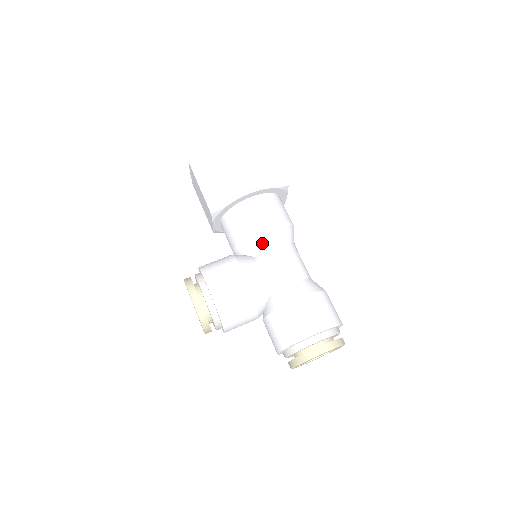
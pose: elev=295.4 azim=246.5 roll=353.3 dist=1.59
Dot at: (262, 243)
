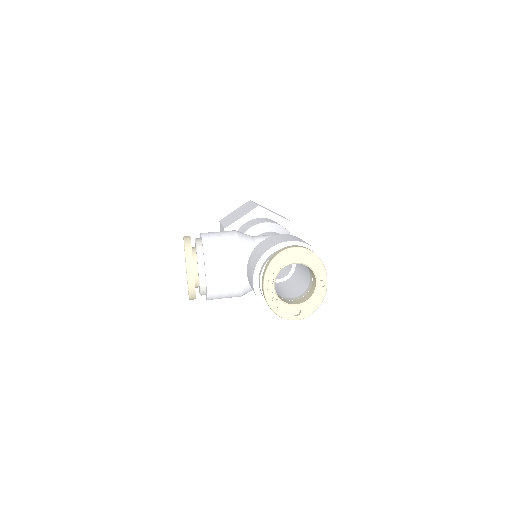
Dot at: (259, 230)
